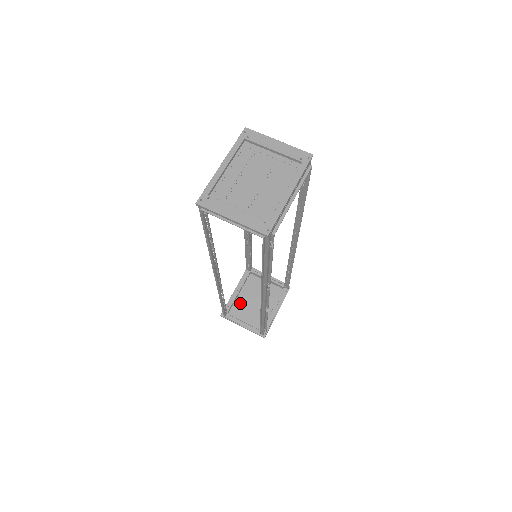
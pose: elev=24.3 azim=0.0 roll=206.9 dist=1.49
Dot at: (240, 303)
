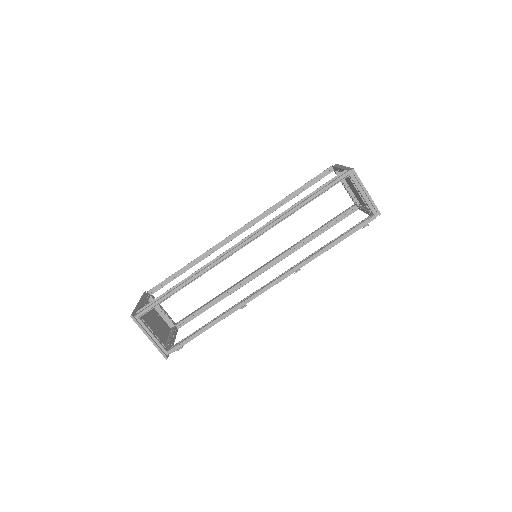
Dot at: (143, 316)
